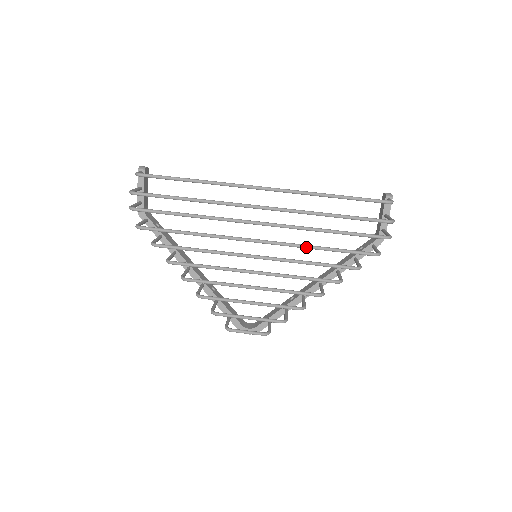
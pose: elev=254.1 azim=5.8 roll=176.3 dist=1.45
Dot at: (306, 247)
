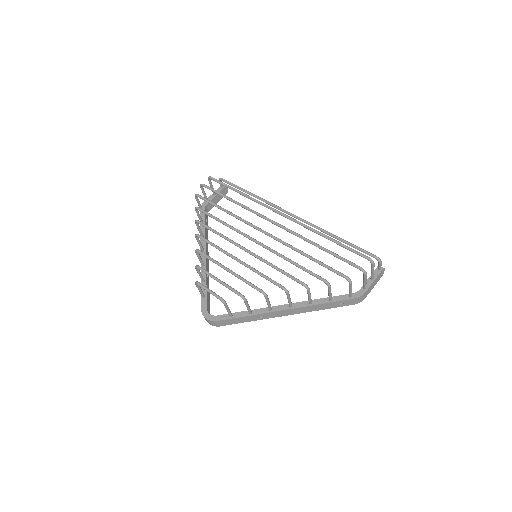
Dot at: (296, 249)
